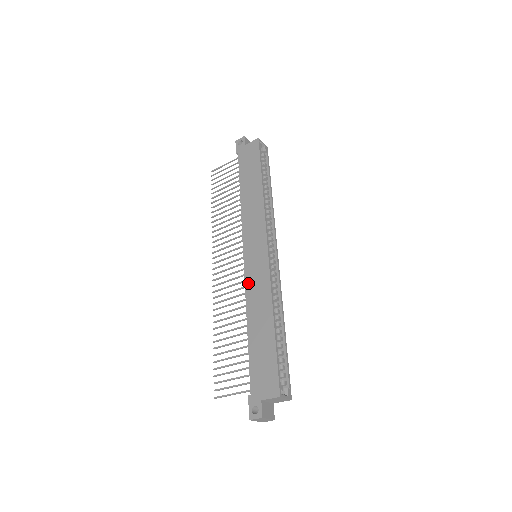
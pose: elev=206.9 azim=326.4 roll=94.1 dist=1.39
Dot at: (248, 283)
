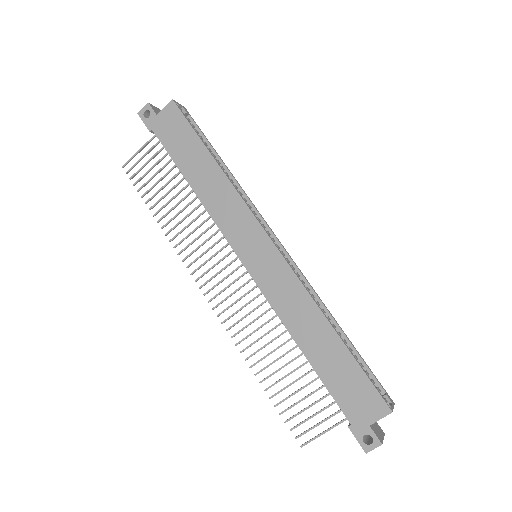
Dot at: (270, 295)
